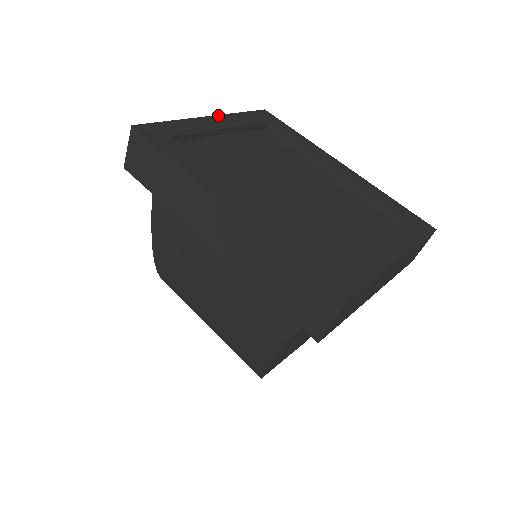
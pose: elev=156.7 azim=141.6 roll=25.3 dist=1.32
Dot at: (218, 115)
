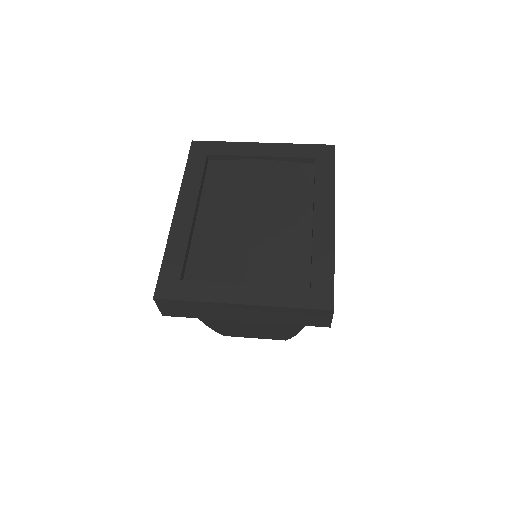
Dot at: (273, 143)
